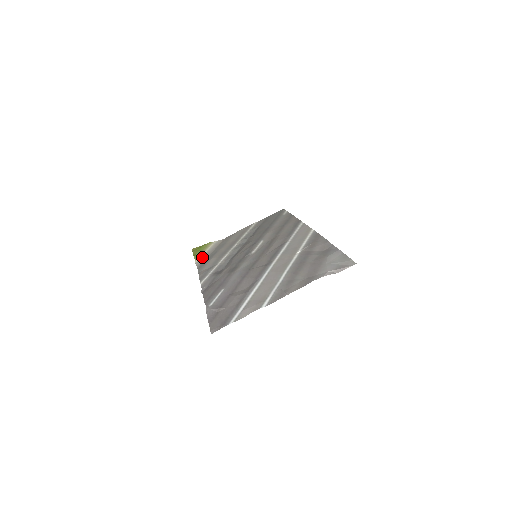
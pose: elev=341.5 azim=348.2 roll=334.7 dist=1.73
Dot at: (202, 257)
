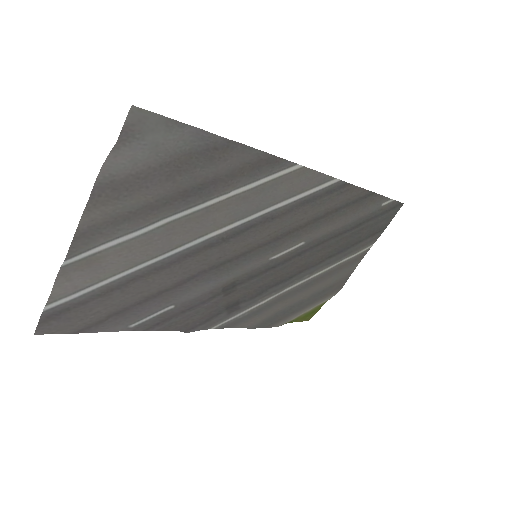
Dot at: (292, 317)
